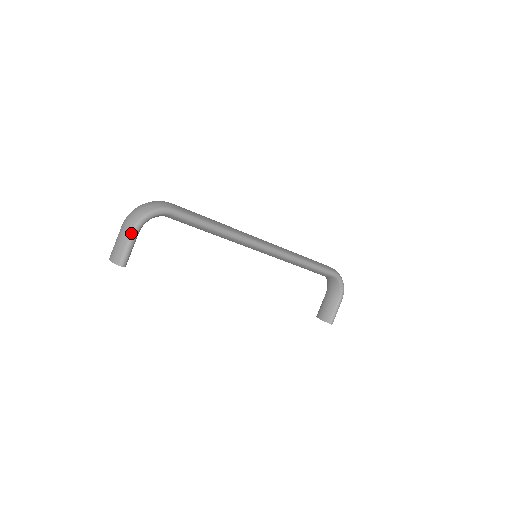
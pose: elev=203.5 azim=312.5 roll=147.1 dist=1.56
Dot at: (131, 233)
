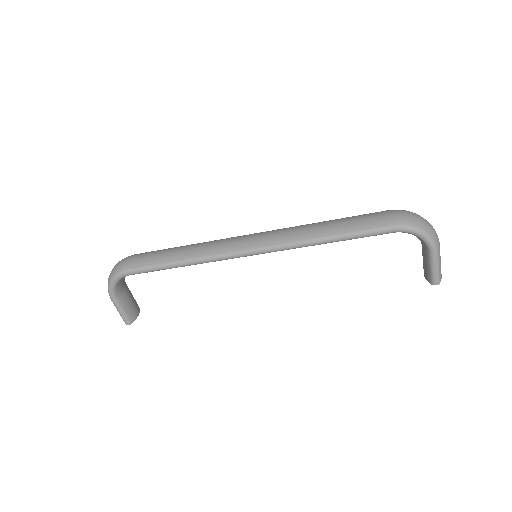
Dot at: occluded
